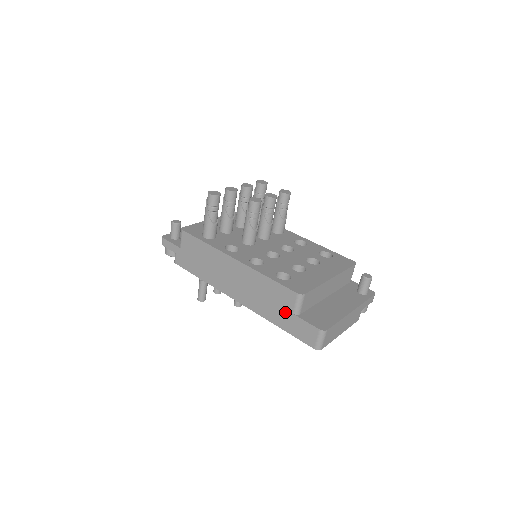
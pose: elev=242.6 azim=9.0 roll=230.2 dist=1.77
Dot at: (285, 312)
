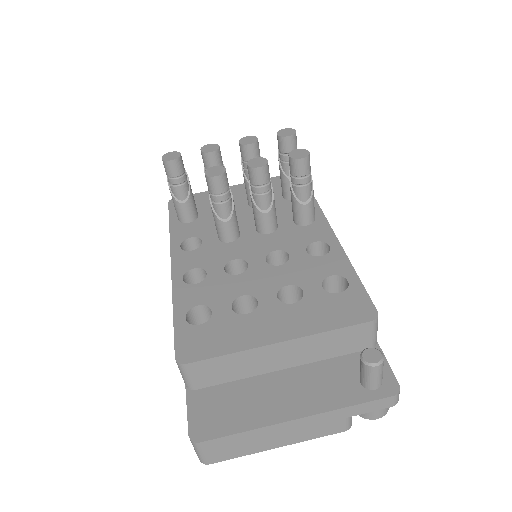
Dot at: occluded
